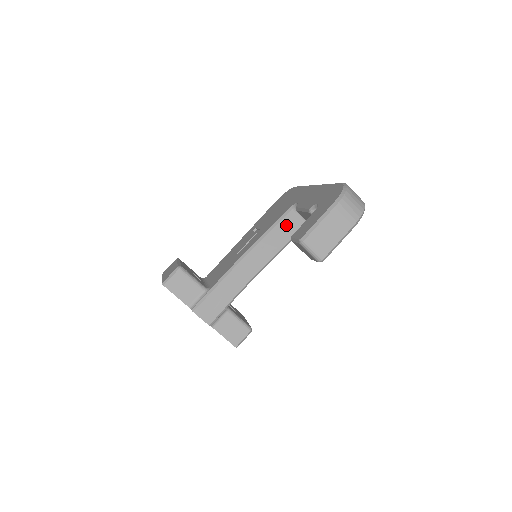
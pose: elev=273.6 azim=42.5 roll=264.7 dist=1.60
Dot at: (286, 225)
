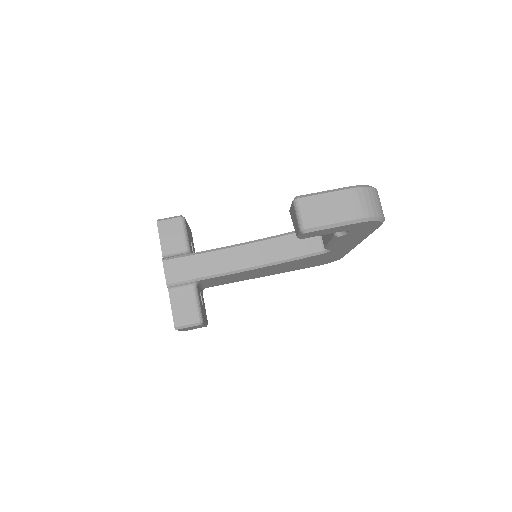
Dot at: (302, 239)
